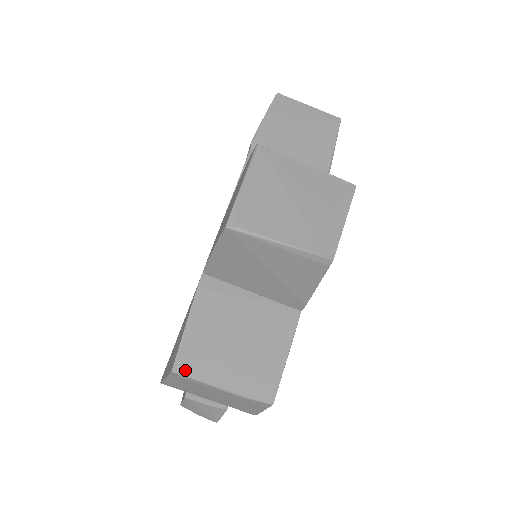
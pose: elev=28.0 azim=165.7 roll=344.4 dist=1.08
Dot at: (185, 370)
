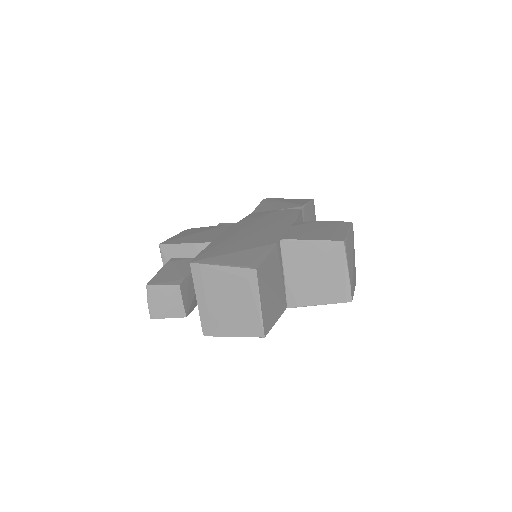
Dot at: (259, 276)
